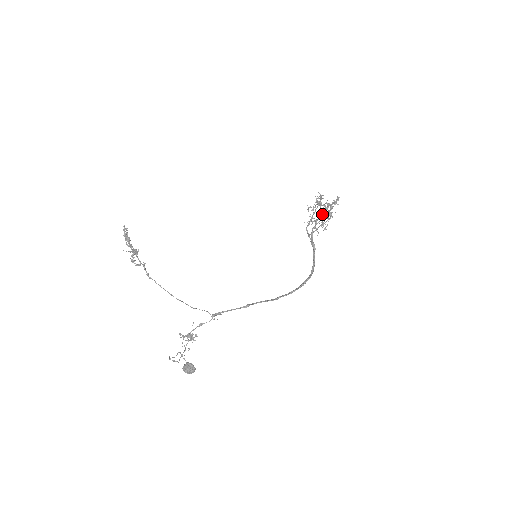
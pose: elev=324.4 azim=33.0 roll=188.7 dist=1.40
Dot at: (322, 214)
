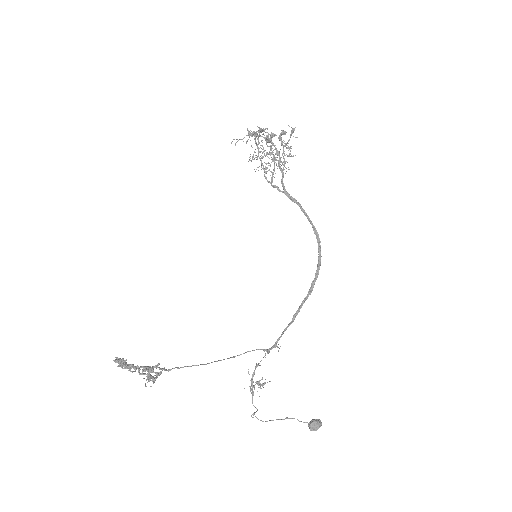
Dot at: (278, 155)
